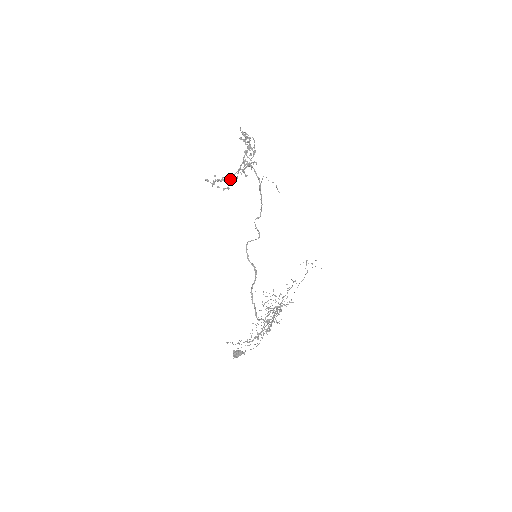
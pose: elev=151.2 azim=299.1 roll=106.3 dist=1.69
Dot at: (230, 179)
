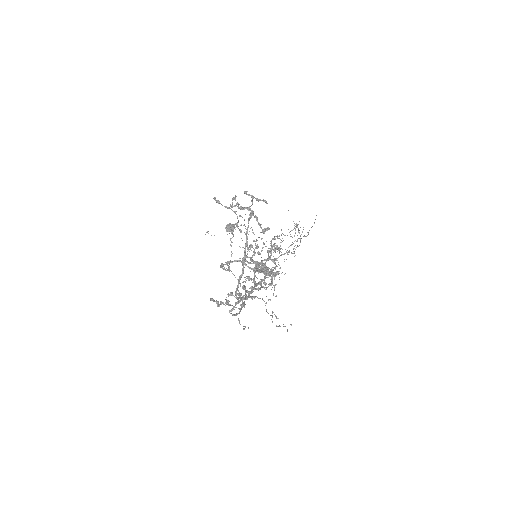
Dot at: (258, 224)
